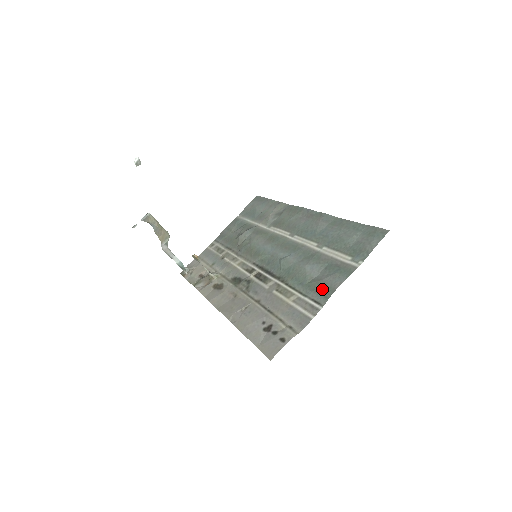
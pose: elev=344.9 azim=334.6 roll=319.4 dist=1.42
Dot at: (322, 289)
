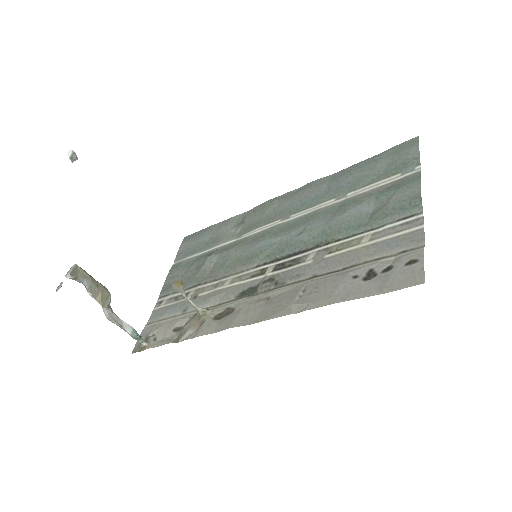
Dot at: (399, 207)
